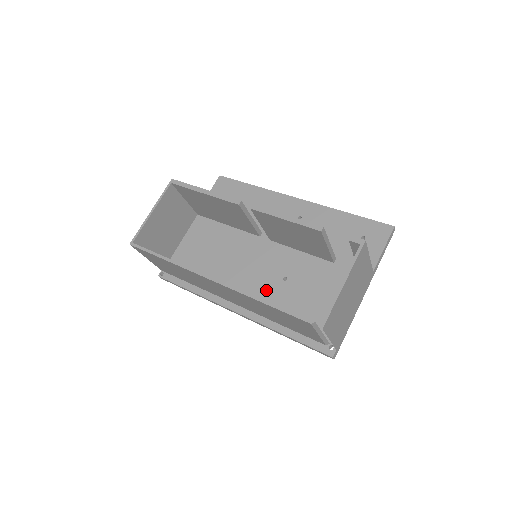
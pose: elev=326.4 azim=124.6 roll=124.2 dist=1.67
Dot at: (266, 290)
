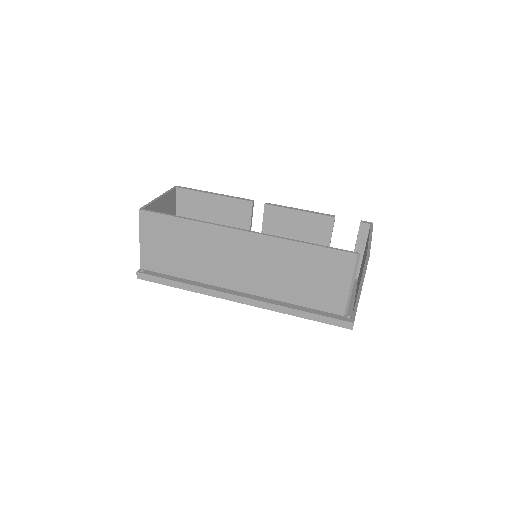
Dot at: occluded
